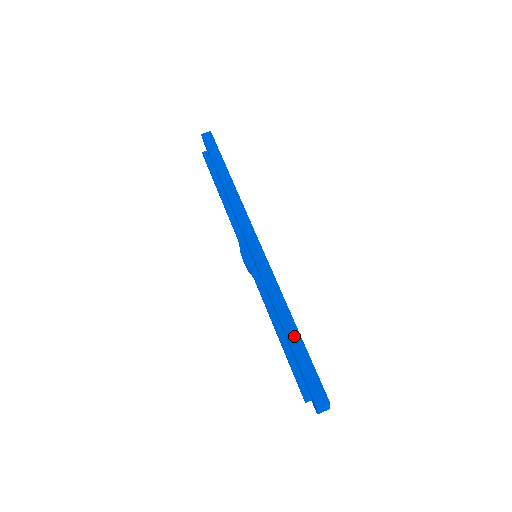
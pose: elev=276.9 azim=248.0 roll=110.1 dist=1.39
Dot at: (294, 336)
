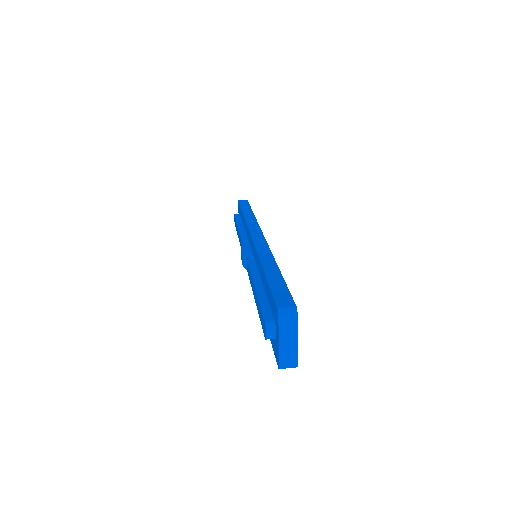
Dot at: (273, 271)
